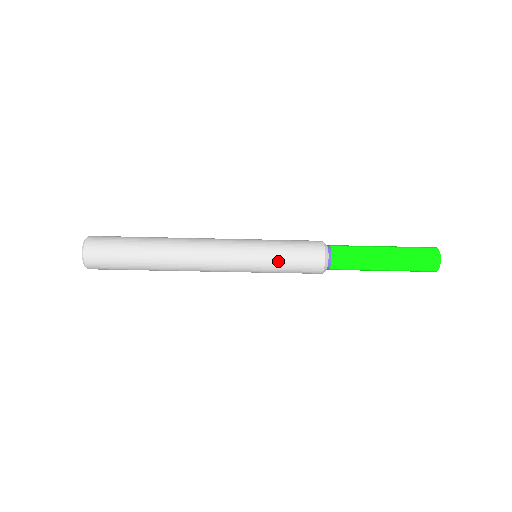
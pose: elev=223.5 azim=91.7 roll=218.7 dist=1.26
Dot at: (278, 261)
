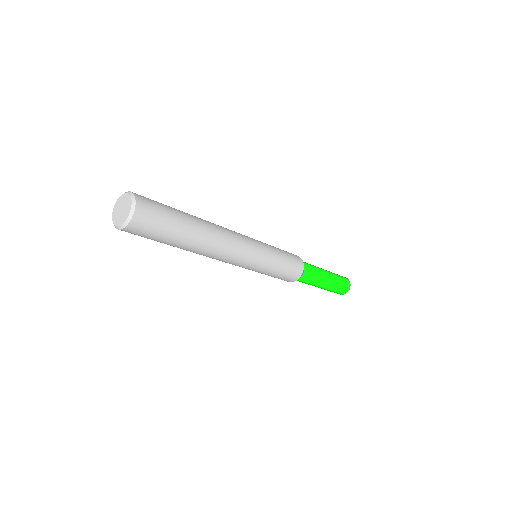
Dot at: (273, 272)
